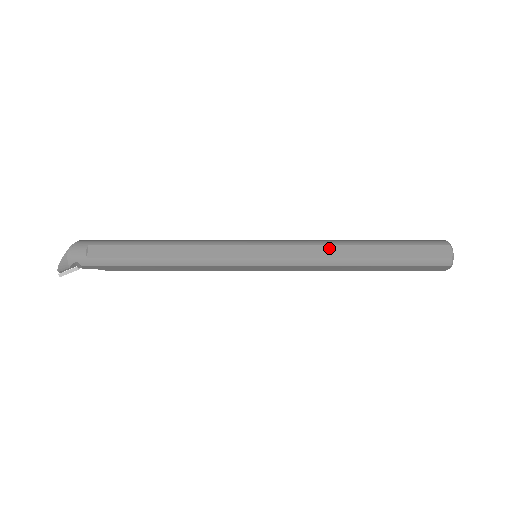
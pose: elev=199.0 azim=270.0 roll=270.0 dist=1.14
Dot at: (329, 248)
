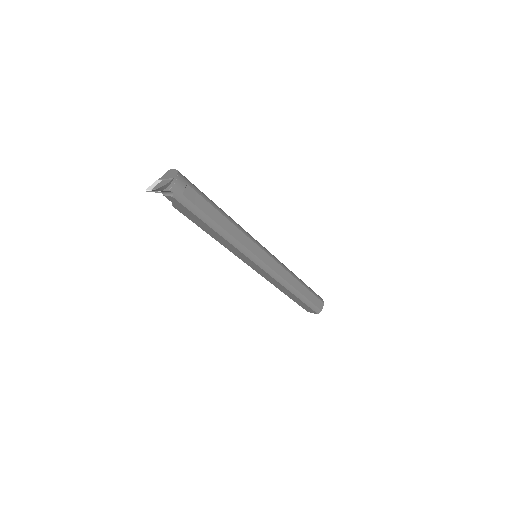
Dot at: (291, 276)
